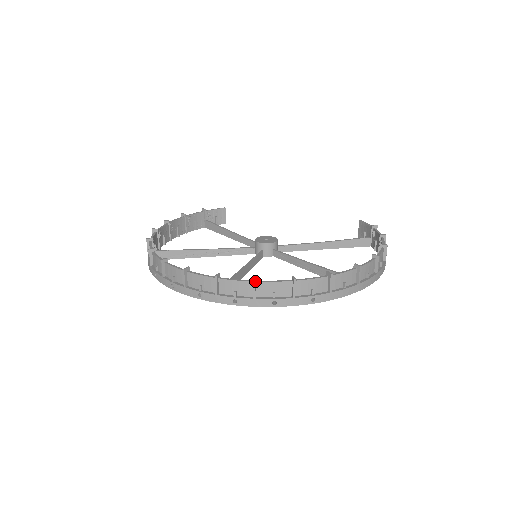
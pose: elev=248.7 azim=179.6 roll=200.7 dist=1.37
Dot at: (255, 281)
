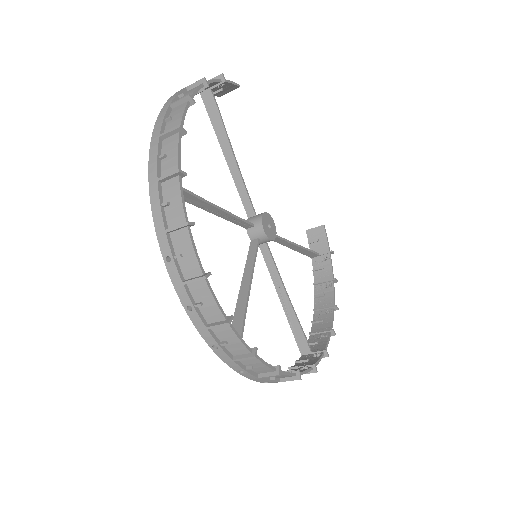
Dot at: (279, 375)
